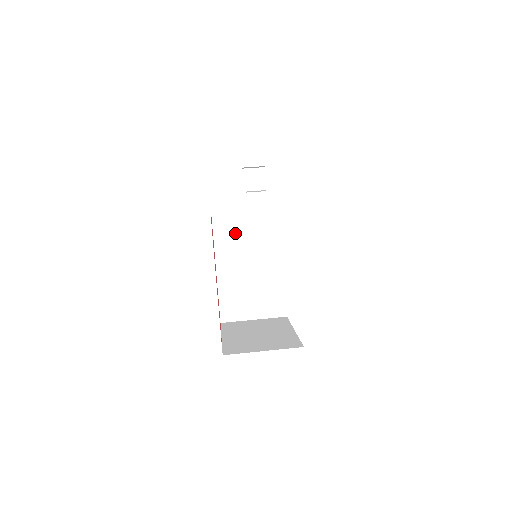
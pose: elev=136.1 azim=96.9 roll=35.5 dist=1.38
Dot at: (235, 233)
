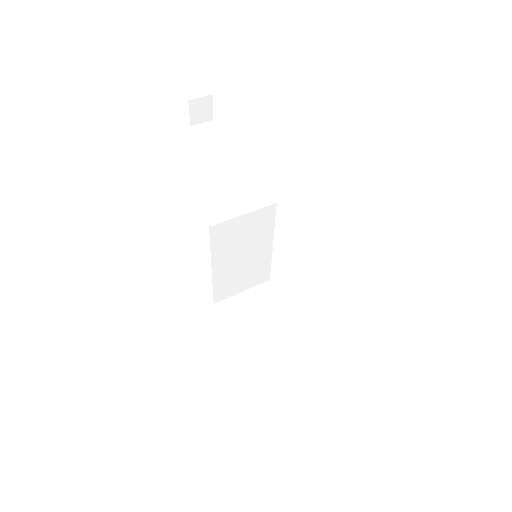
Dot at: (231, 235)
